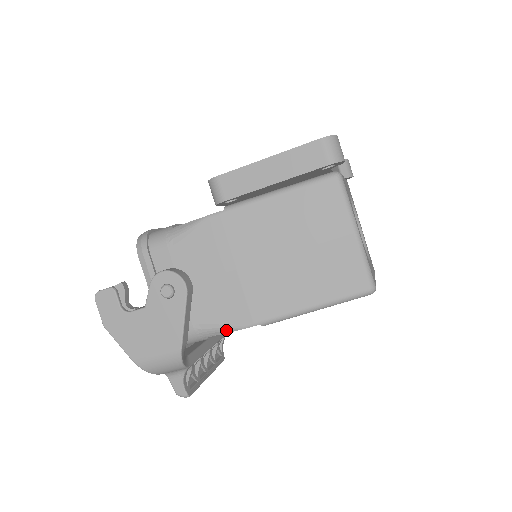
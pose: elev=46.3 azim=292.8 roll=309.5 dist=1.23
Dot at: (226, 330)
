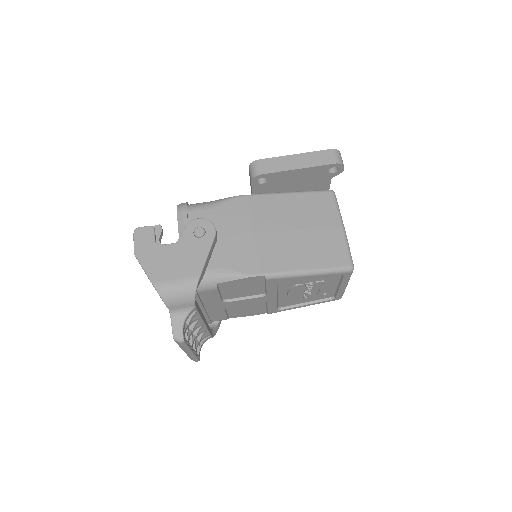
Dot at: (236, 276)
